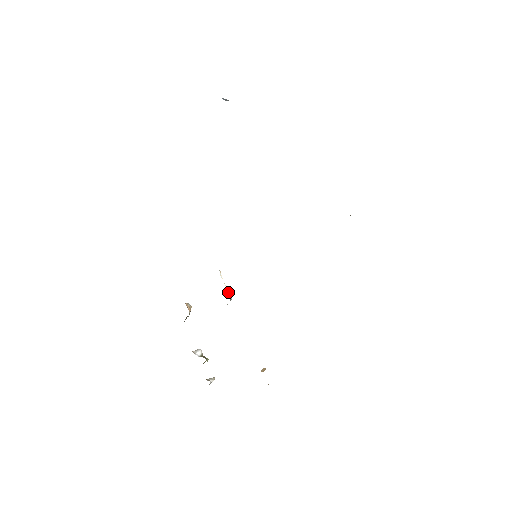
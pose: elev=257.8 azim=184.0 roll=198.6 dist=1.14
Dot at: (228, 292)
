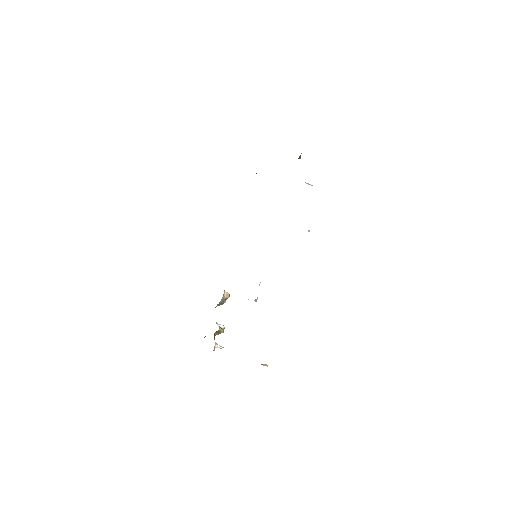
Dot at: occluded
